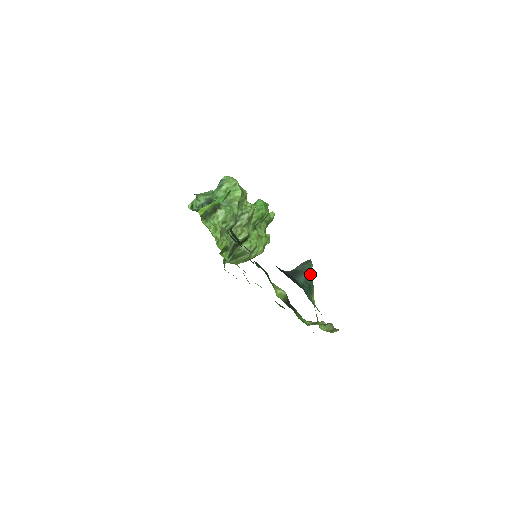
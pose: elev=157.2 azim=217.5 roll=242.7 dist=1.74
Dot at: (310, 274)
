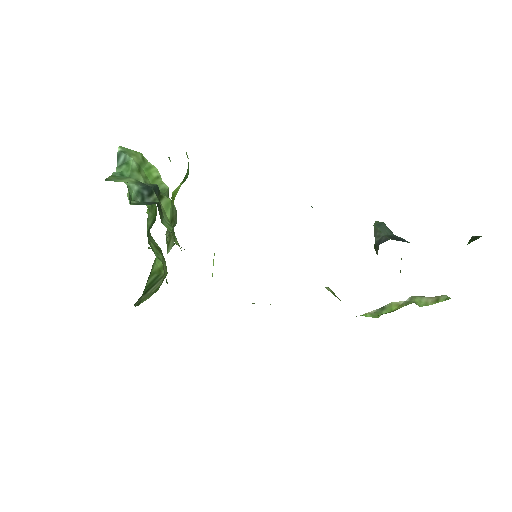
Dot at: occluded
